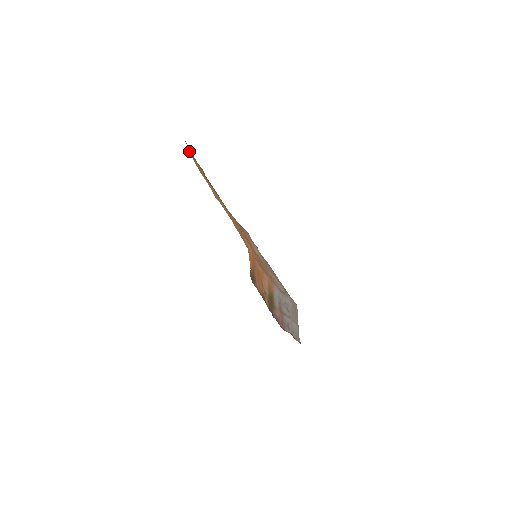
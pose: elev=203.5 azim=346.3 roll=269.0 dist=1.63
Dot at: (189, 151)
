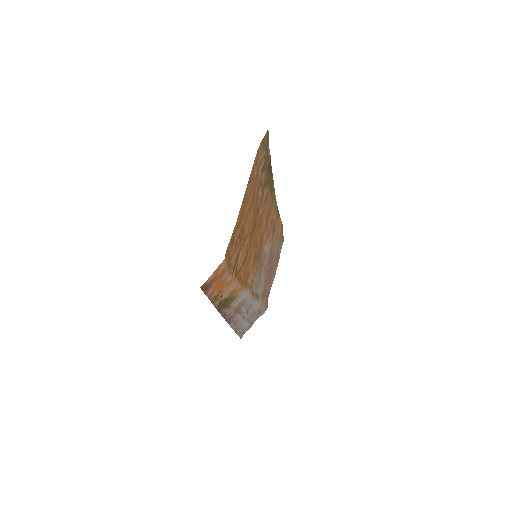
Dot at: (262, 143)
